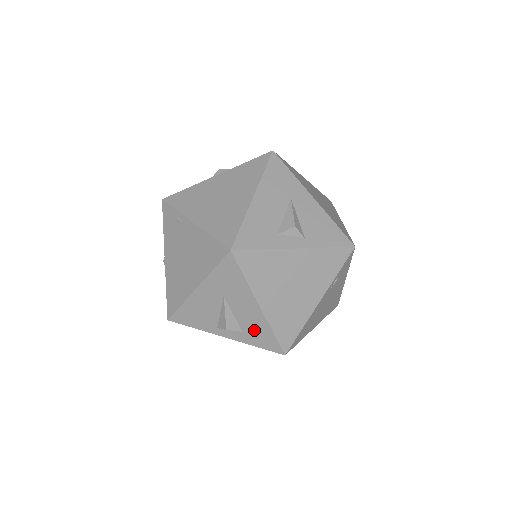
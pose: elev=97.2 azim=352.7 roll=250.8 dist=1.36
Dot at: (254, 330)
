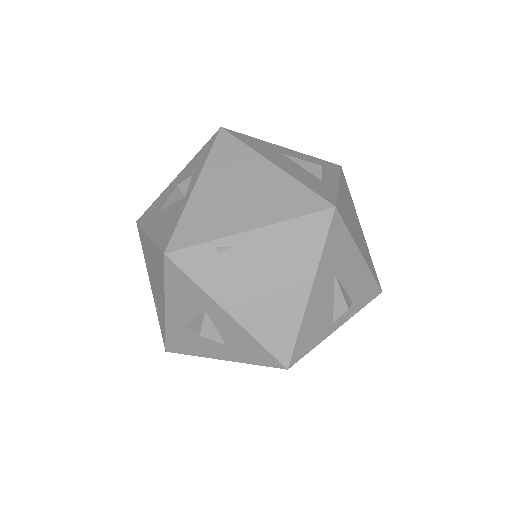
Dot at: (360, 289)
